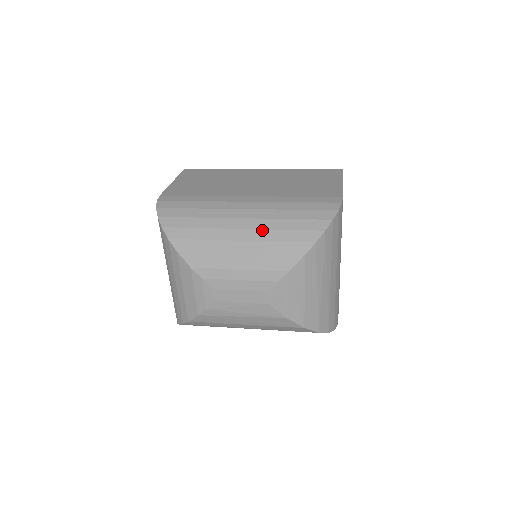
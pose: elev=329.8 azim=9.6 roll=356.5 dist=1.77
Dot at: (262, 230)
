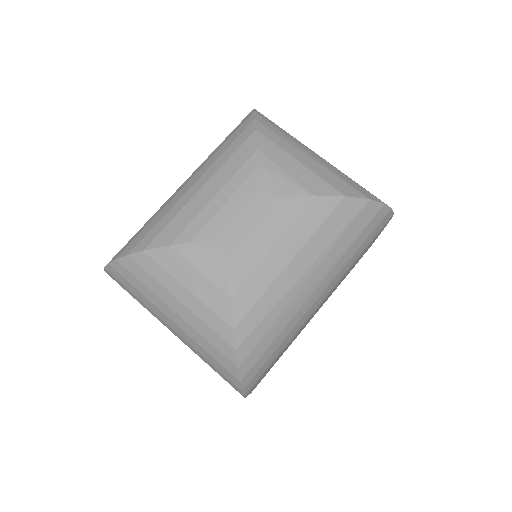
Dot at: (205, 164)
